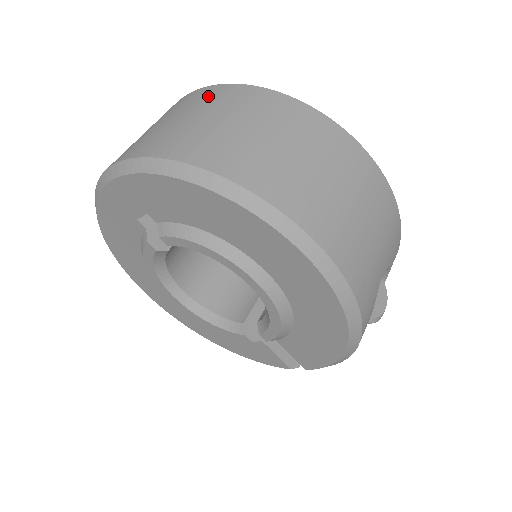
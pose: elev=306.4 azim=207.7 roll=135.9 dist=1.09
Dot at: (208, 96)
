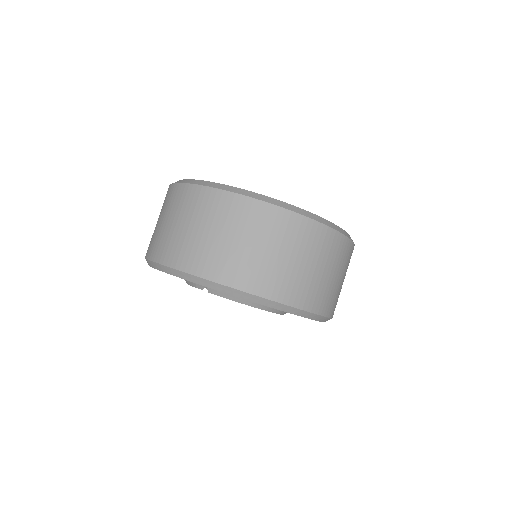
Dot at: (234, 211)
